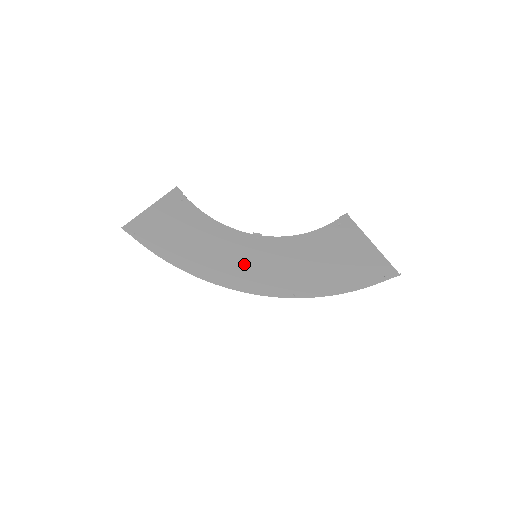
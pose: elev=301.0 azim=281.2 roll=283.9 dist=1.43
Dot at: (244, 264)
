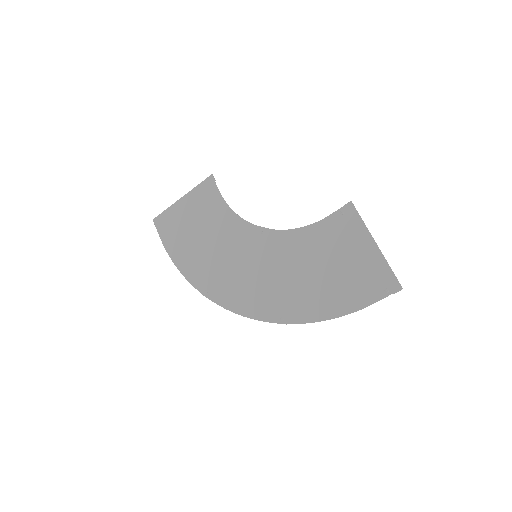
Dot at: (242, 267)
